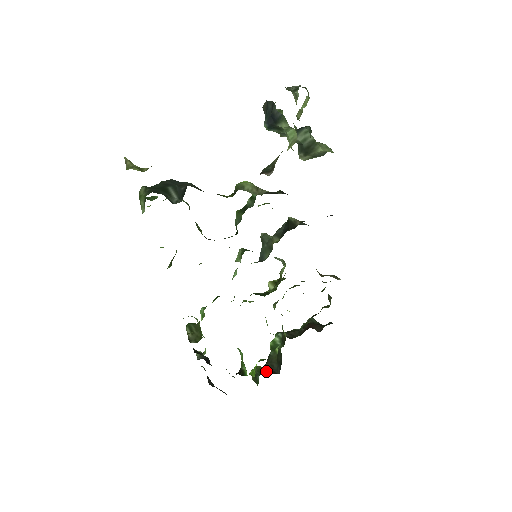
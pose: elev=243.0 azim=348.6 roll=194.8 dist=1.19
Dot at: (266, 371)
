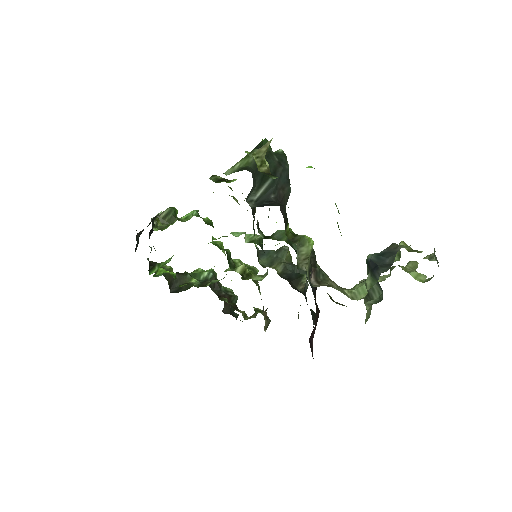
Dot at: (170, 278)
